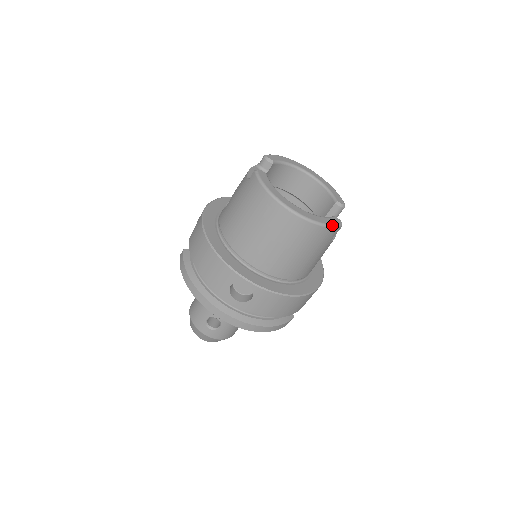
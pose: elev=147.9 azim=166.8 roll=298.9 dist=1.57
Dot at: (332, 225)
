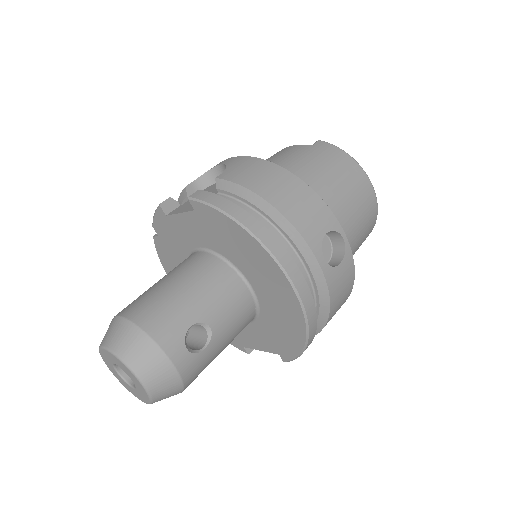
Dot at: occluded
